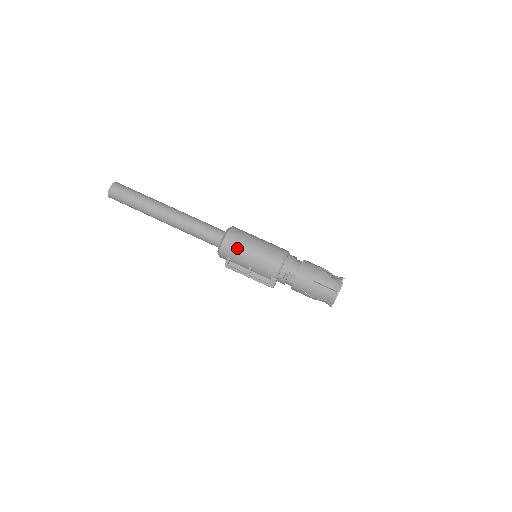
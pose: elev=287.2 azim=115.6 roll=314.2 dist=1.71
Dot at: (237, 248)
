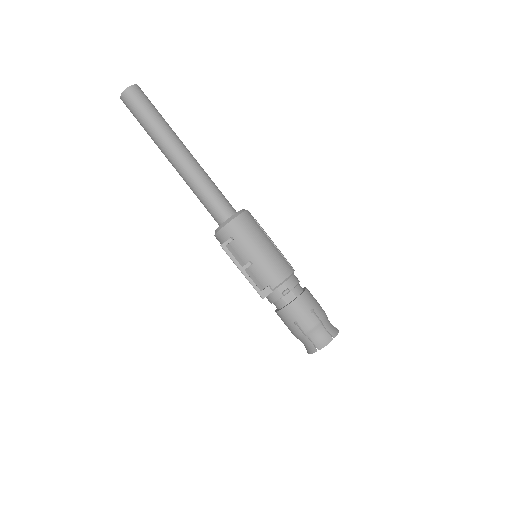
Dot at: (250, 232)
